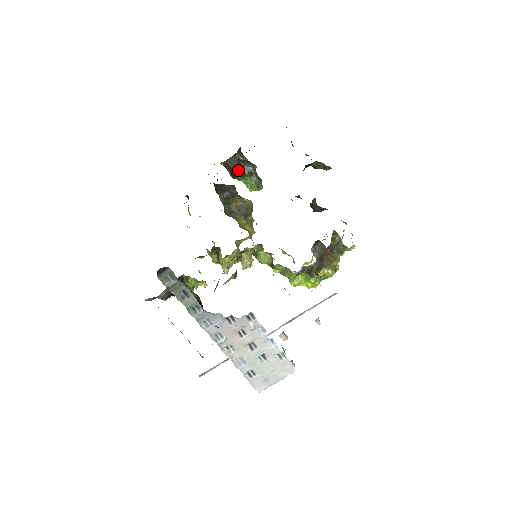
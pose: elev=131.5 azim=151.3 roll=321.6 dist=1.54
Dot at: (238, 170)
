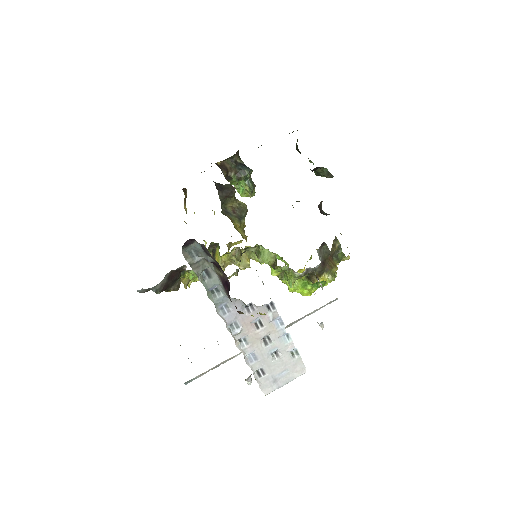
Dot at: (234, 172)
